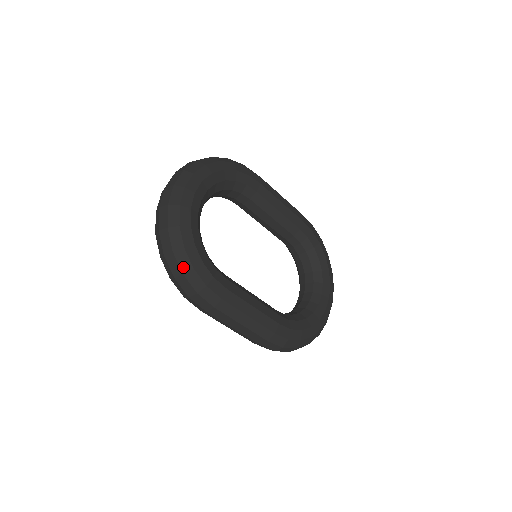
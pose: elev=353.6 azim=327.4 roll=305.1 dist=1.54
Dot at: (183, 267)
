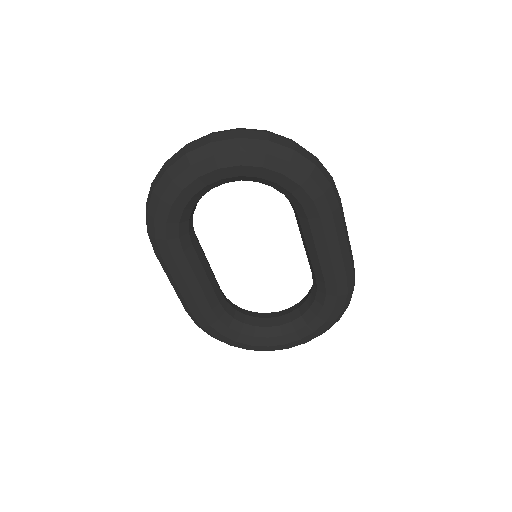
Dot at: (150, 208)
